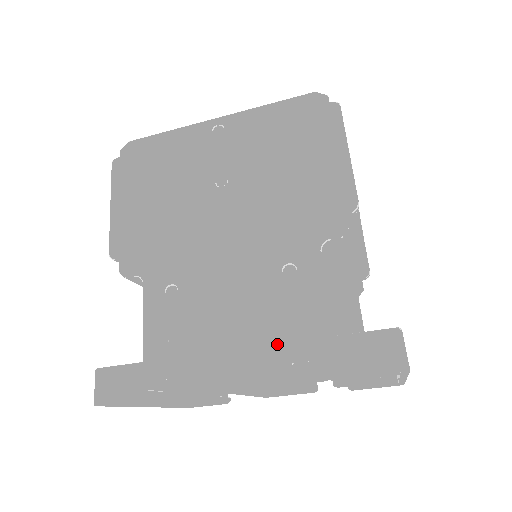
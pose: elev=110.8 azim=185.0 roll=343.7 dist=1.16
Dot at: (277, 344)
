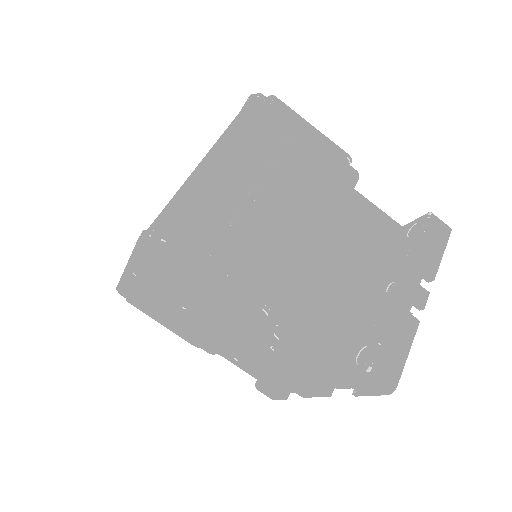
Dot at: (313, 382)
